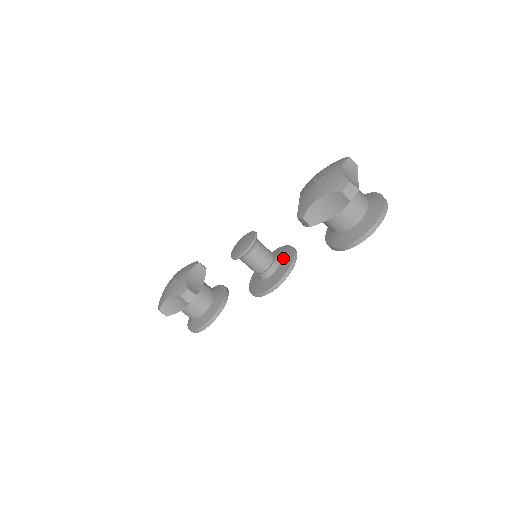
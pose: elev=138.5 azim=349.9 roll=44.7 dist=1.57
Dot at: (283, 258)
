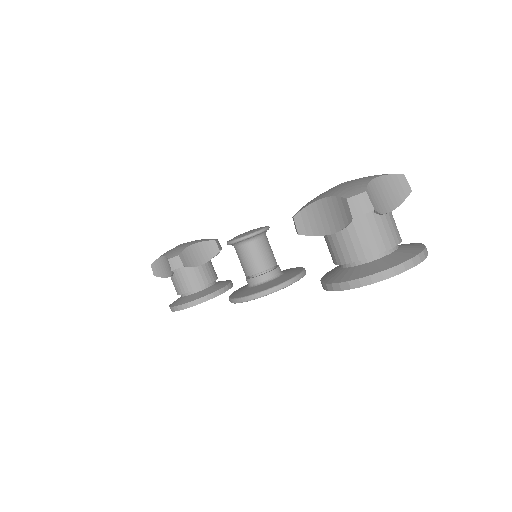
Dot at: (283, 275)
